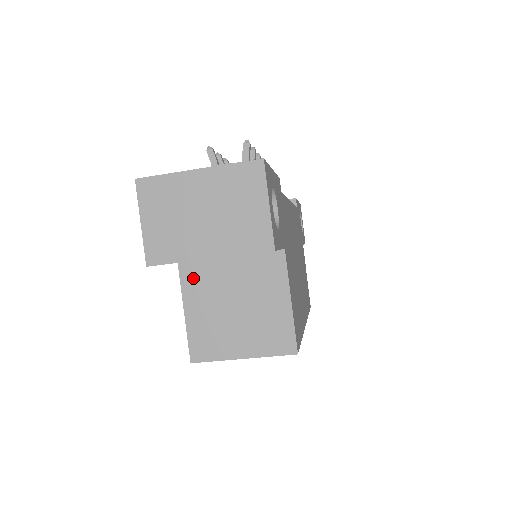
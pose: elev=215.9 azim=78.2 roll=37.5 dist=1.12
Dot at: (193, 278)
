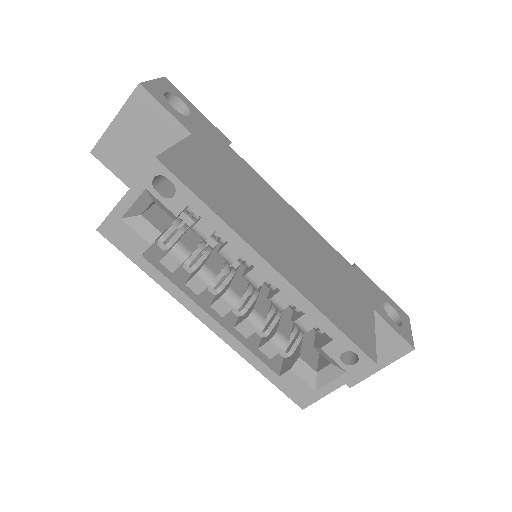
Dot at: occluded
